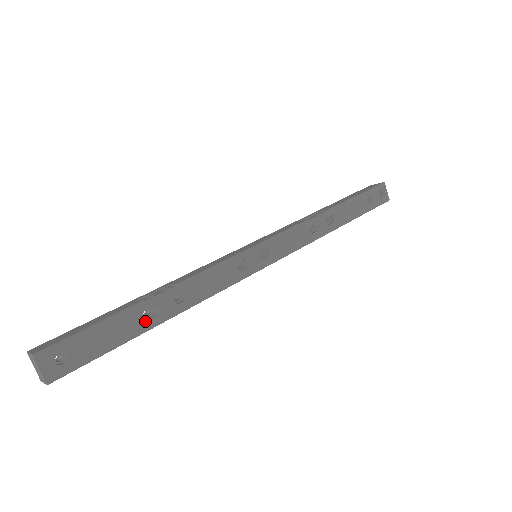
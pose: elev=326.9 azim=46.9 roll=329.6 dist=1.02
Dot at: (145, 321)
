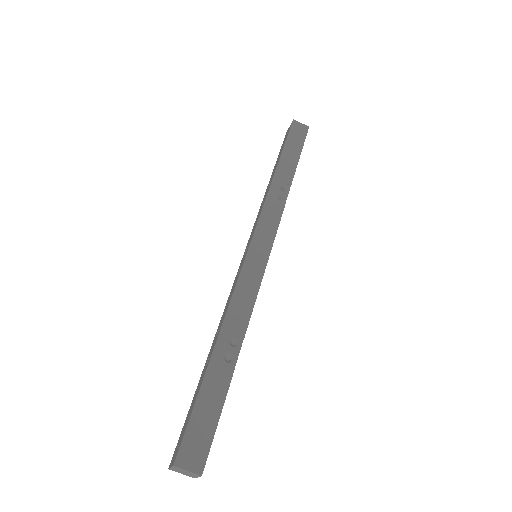
Dot at: occluded
